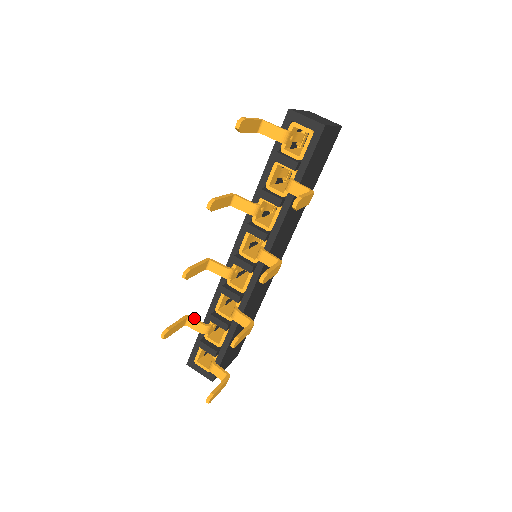
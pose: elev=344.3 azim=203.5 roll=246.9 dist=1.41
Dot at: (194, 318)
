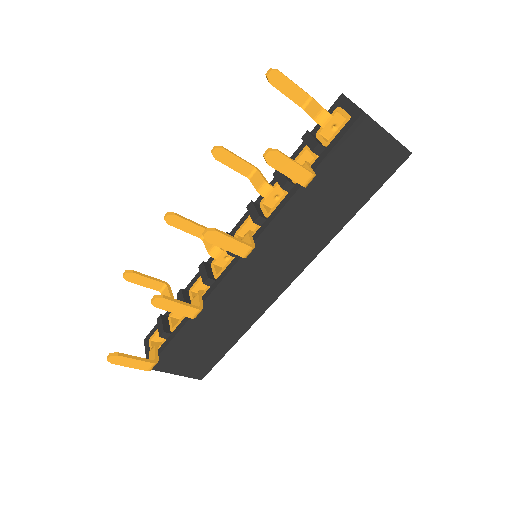
Dot at: (170, 289)
